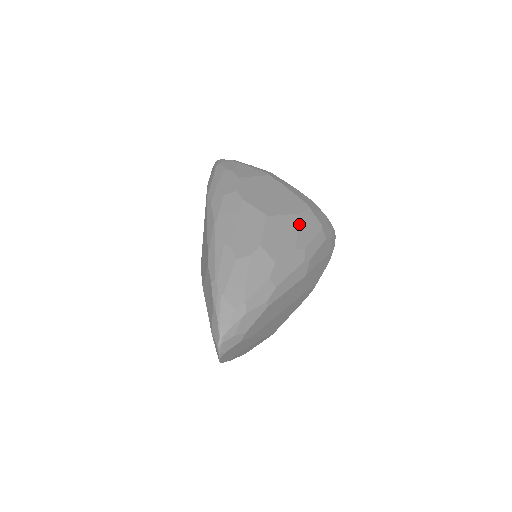
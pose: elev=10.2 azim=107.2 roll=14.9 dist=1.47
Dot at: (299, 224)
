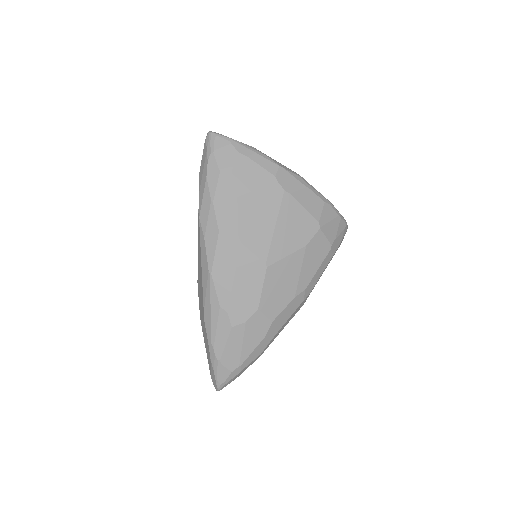
Dot at: (304, 261)
